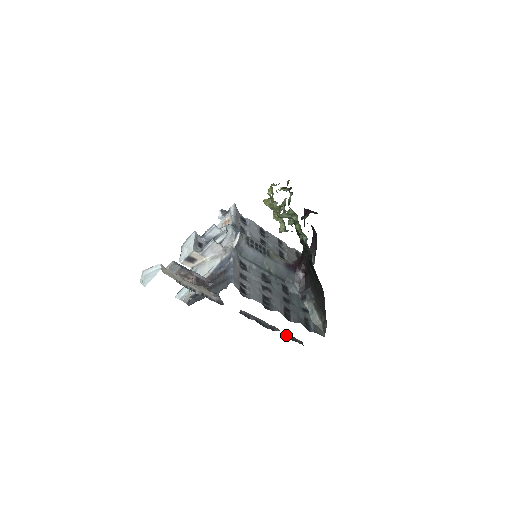
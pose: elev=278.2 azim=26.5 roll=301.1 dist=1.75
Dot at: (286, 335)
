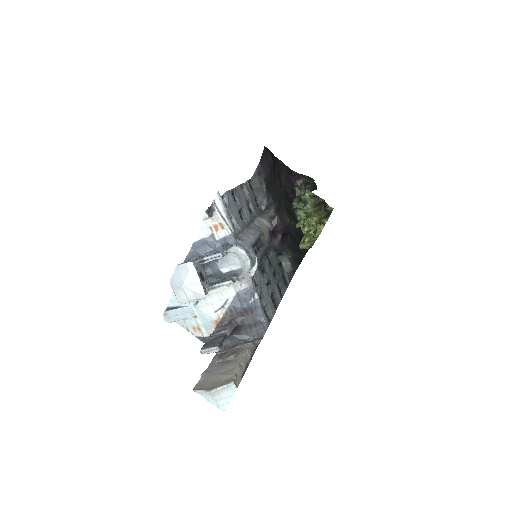
Dot at: occluded
